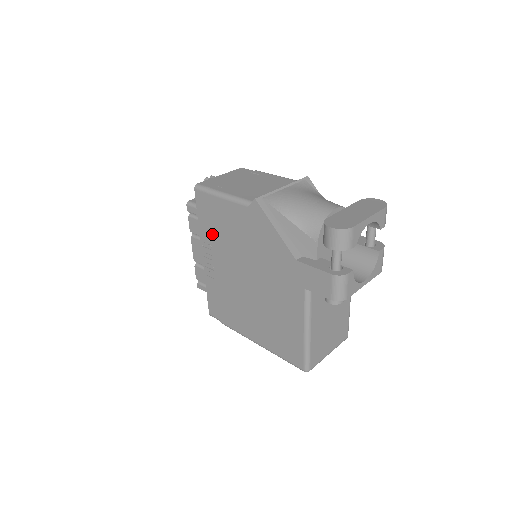
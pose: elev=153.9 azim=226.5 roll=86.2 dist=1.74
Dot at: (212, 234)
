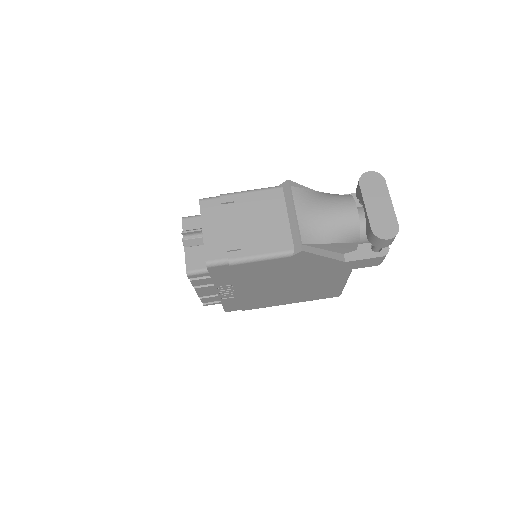
Dot at: (236, 281)
